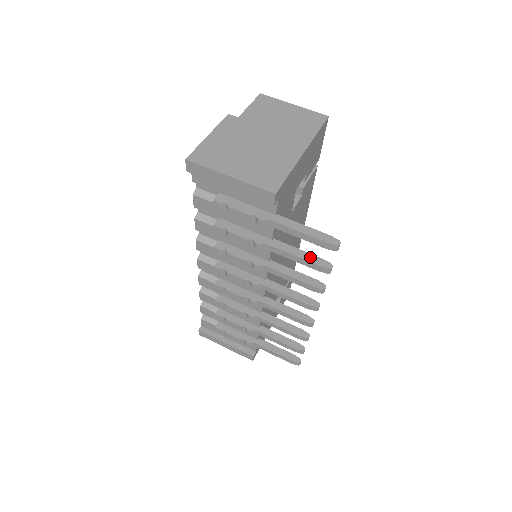
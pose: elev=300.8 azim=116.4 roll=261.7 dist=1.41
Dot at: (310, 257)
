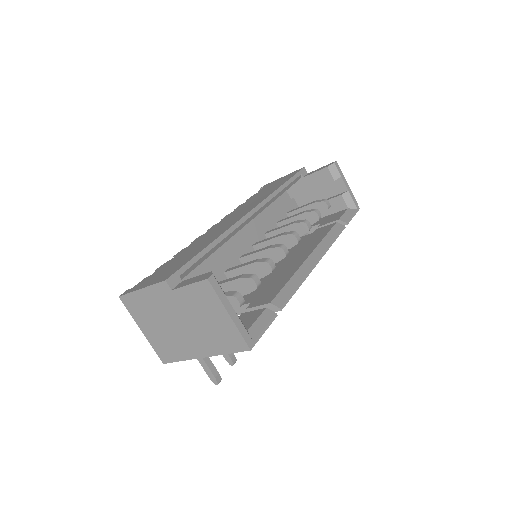
Dot at: occluded
